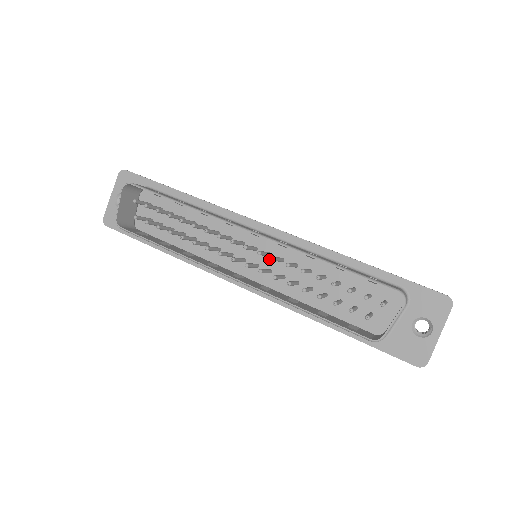
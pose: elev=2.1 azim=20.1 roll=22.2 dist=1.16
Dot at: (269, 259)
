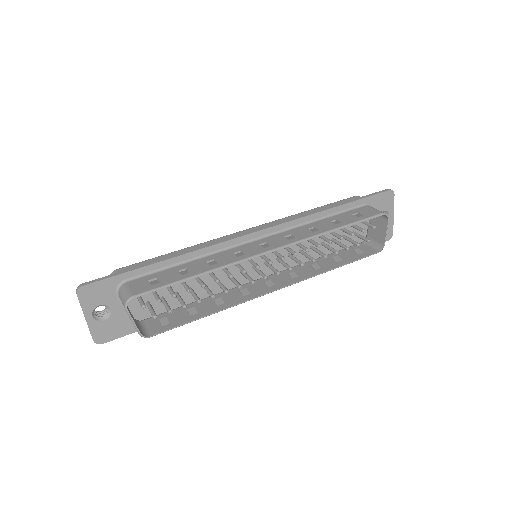
Dot at: occluded
